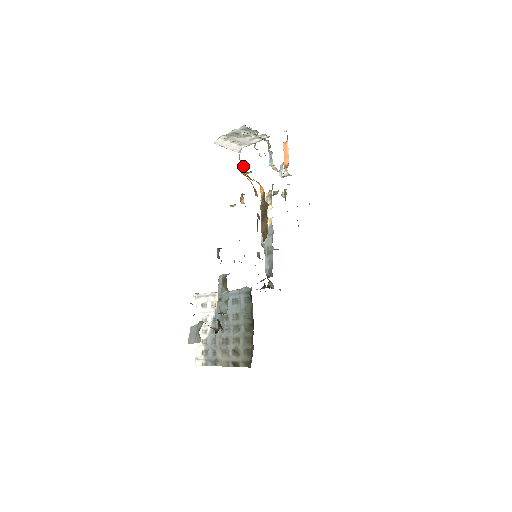
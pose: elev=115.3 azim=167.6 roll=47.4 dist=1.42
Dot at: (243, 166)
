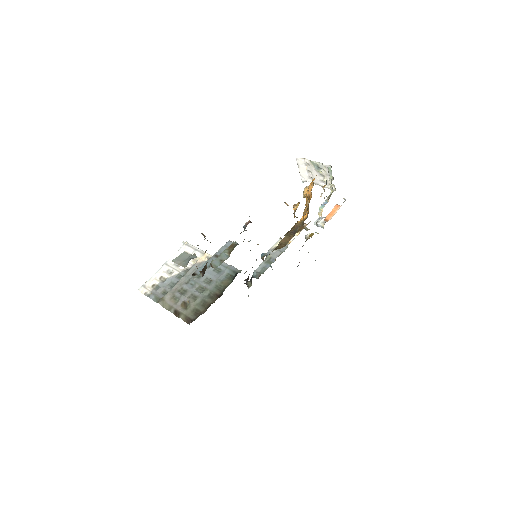
Dot at: (311, 188)
